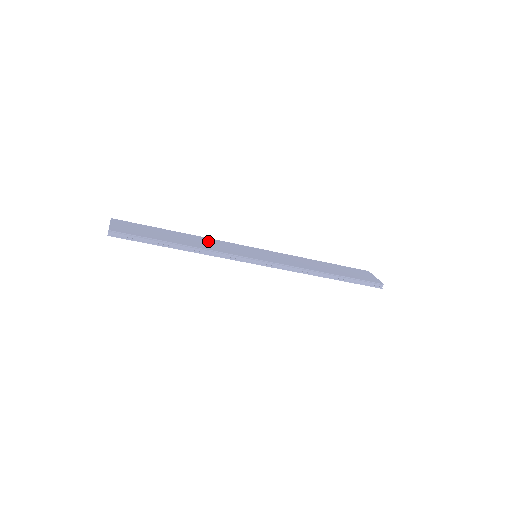
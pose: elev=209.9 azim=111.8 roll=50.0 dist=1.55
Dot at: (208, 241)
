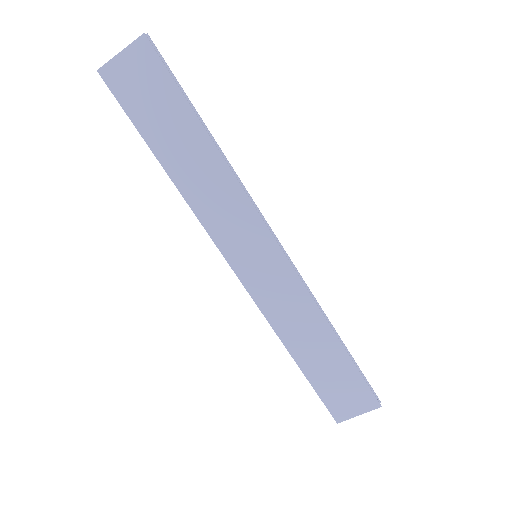
Dot at: occluded
